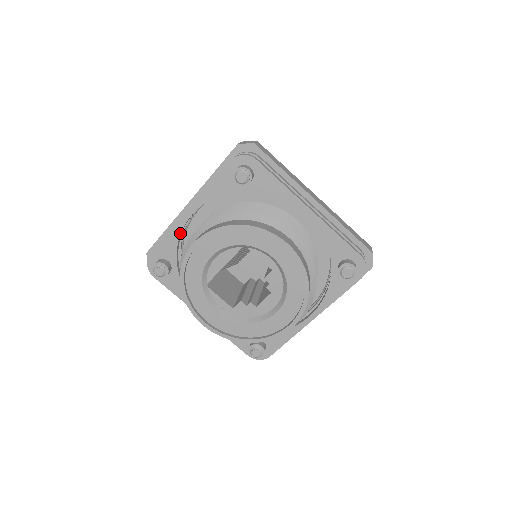
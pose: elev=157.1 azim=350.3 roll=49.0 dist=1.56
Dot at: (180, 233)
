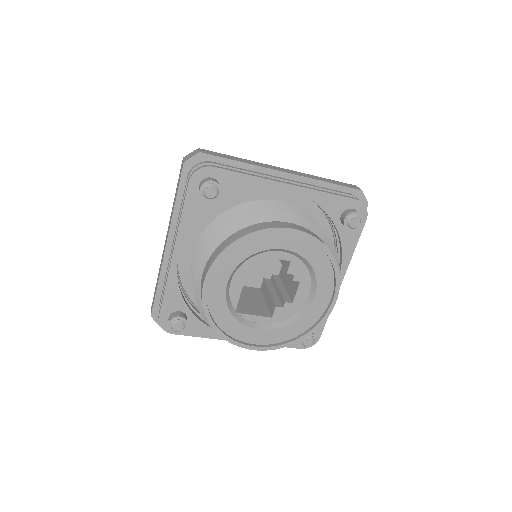
Dot at: (176, 279)
